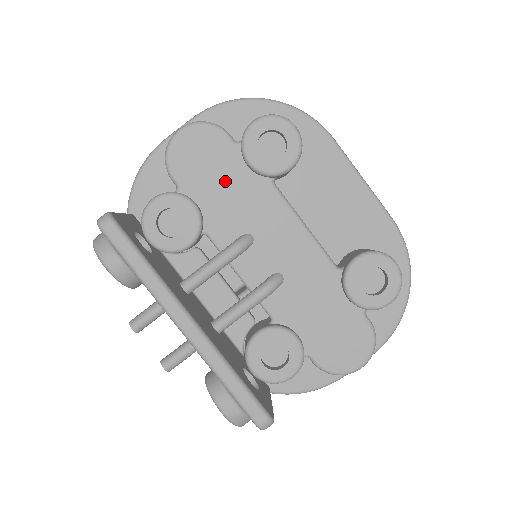
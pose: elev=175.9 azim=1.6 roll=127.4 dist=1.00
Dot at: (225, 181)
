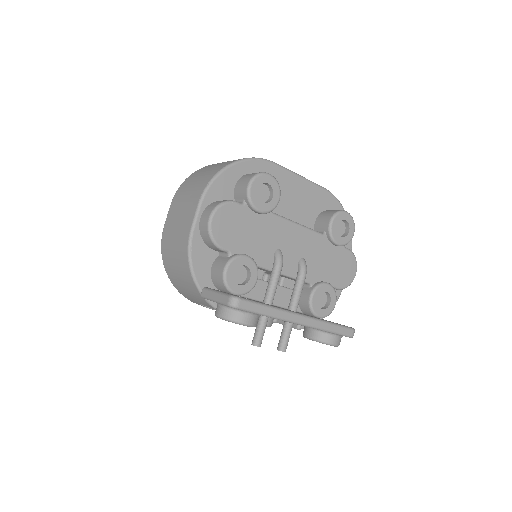
Dot at: (250, 230)
